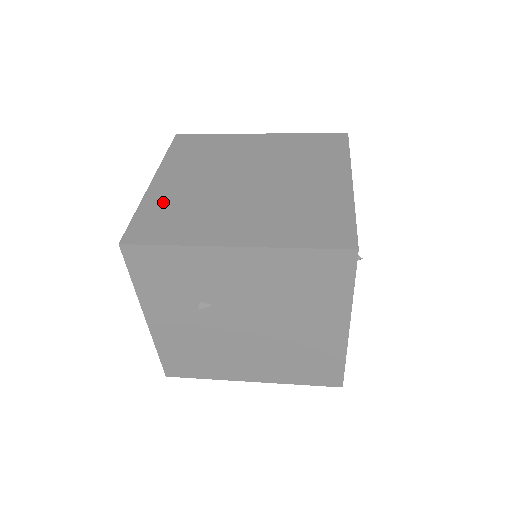
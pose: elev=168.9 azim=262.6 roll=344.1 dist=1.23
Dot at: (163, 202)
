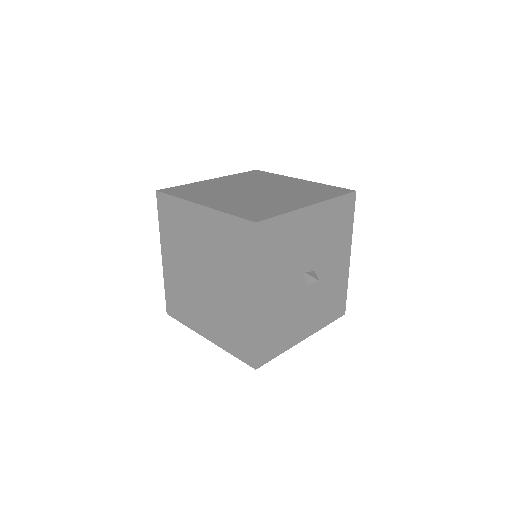
Dot at: (172, 284)
